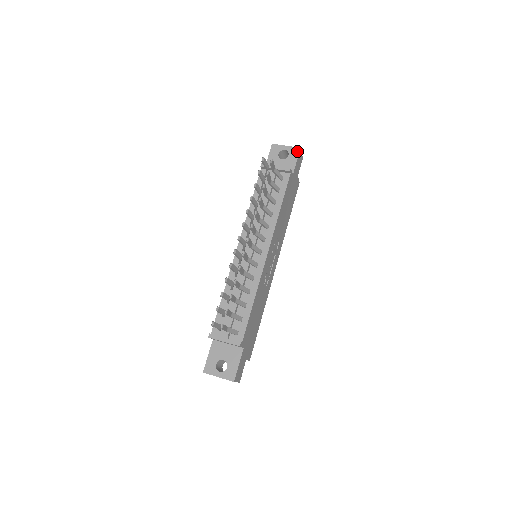
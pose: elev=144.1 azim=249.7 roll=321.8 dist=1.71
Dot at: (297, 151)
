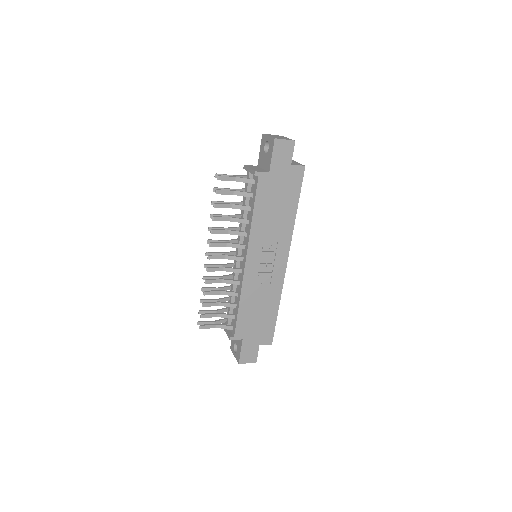
Dot at: (273, 143)
